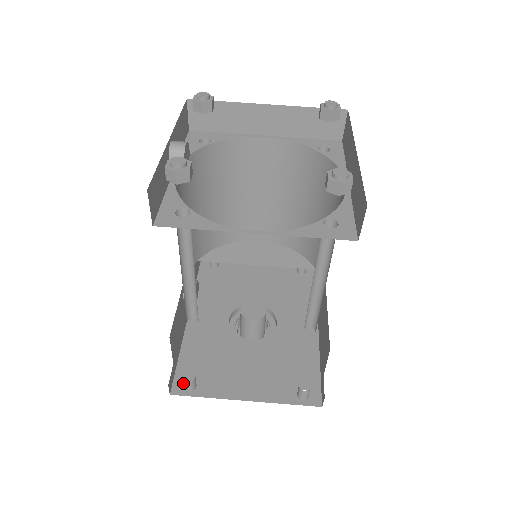
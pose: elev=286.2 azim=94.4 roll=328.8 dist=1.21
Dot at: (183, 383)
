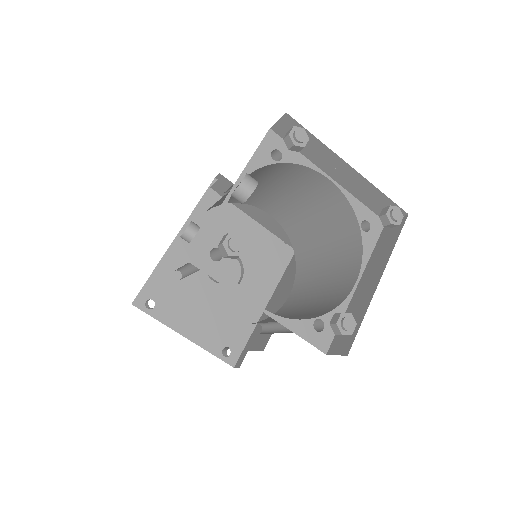
Dot at: (145, 299)
